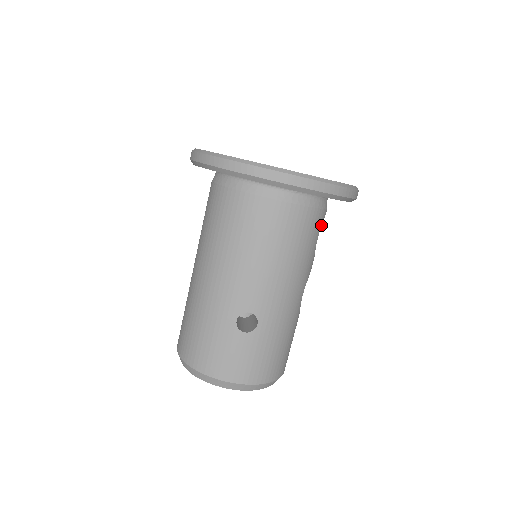
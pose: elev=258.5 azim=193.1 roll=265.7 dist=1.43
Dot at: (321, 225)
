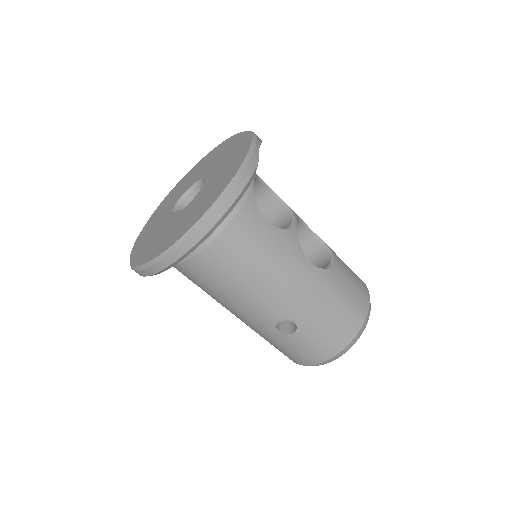
Dot at: (259, 211)
